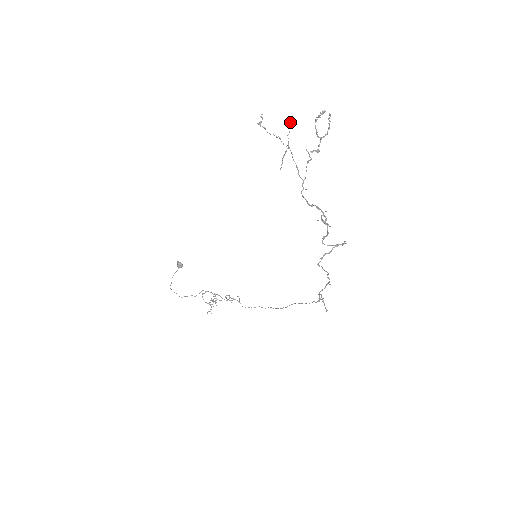
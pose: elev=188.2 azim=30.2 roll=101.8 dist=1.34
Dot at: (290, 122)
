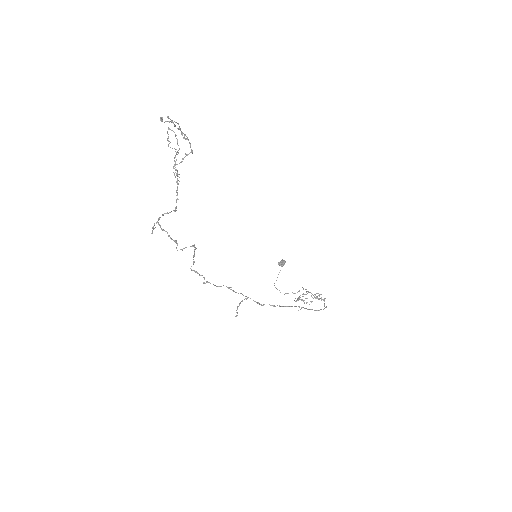
Dot at: (174, 132)
